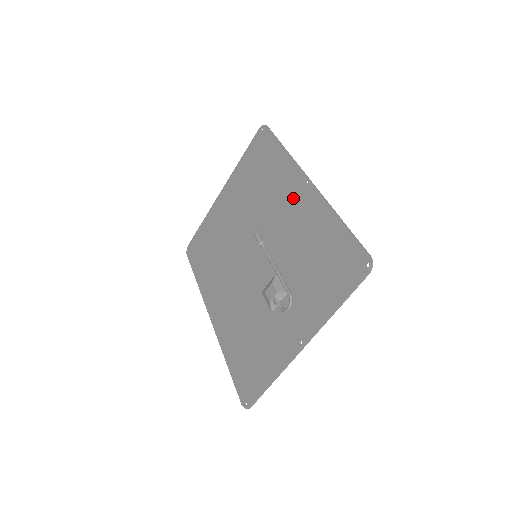
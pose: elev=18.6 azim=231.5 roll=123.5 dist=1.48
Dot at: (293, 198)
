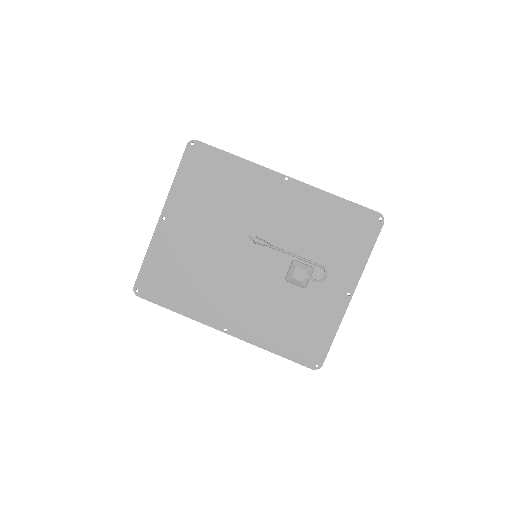
Dot at: (277, 195)
